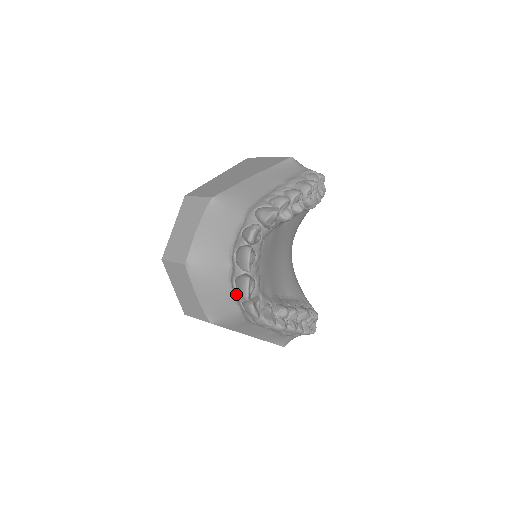
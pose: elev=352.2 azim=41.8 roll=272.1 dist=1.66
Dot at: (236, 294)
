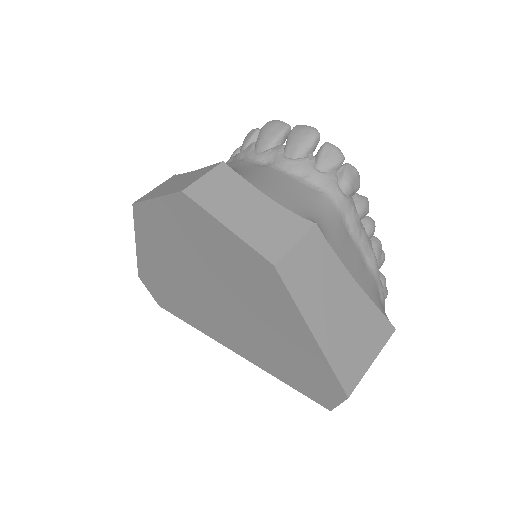
Dot at: (301, 164)
